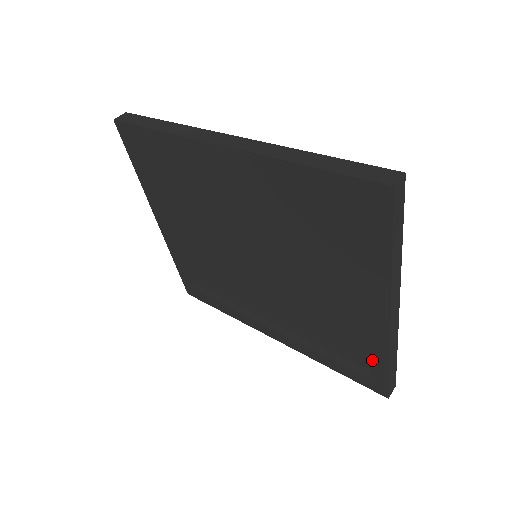
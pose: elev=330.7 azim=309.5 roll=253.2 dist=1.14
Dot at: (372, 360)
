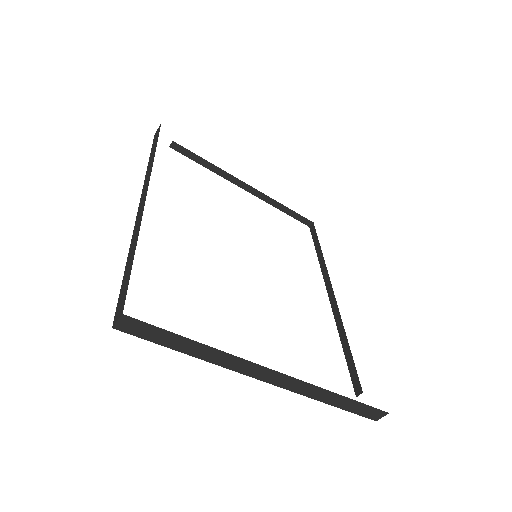
Dot at: occluded
